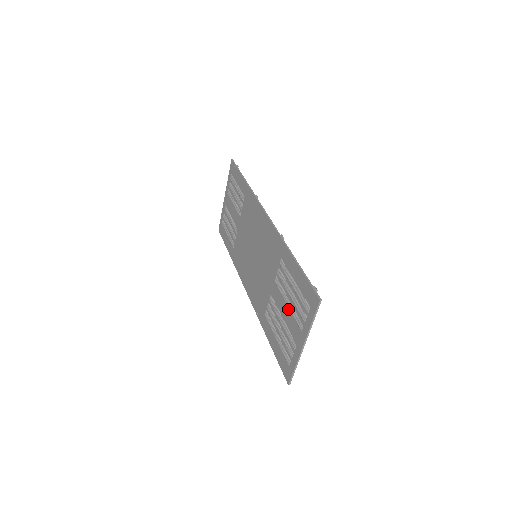
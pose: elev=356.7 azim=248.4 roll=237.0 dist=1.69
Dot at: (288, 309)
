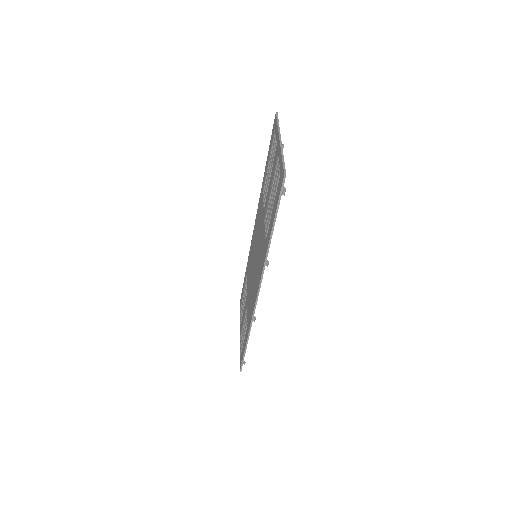
Dot at: (270, 176)
